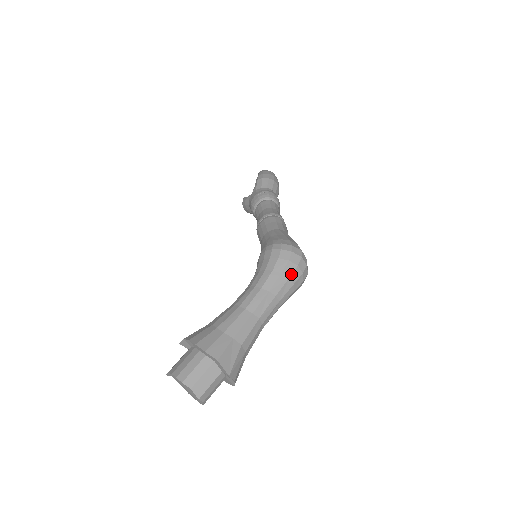
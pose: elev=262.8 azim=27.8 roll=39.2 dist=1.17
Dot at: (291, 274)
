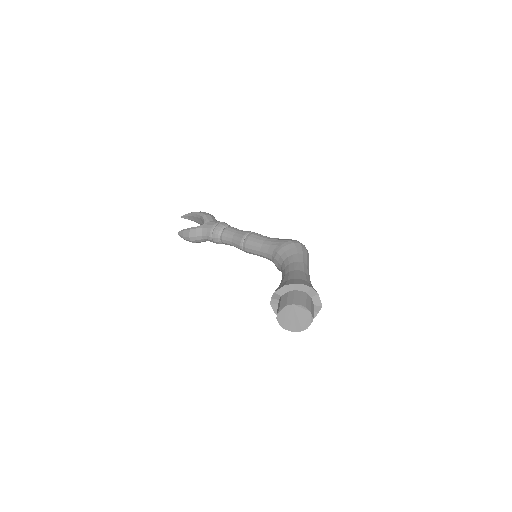
Dot at: occluded
